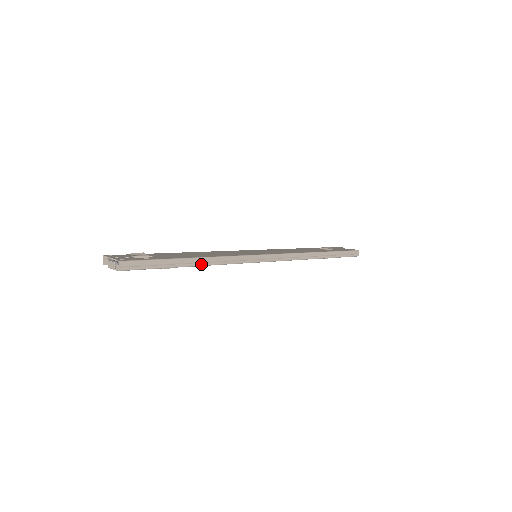
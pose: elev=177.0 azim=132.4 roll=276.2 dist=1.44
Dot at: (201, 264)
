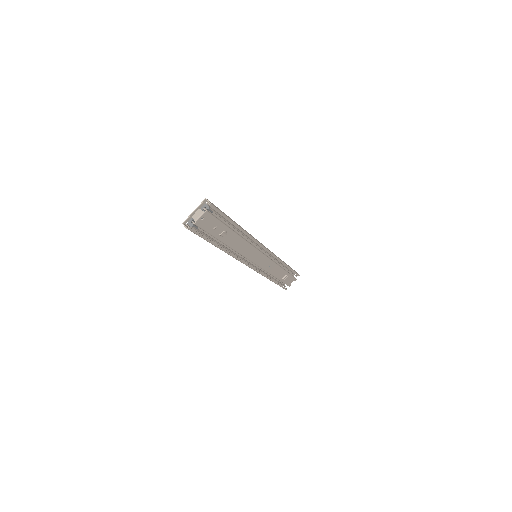
Dot at: (241, 228)
